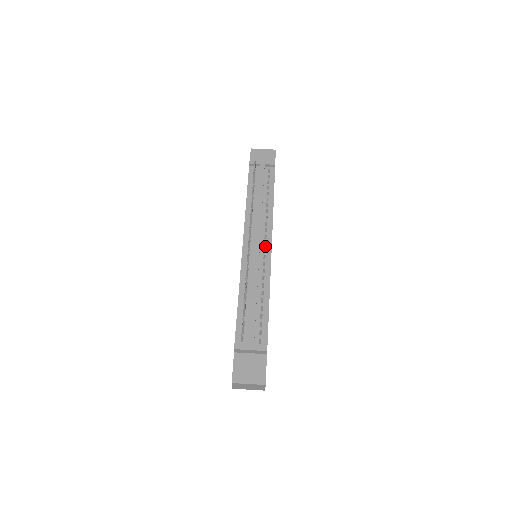
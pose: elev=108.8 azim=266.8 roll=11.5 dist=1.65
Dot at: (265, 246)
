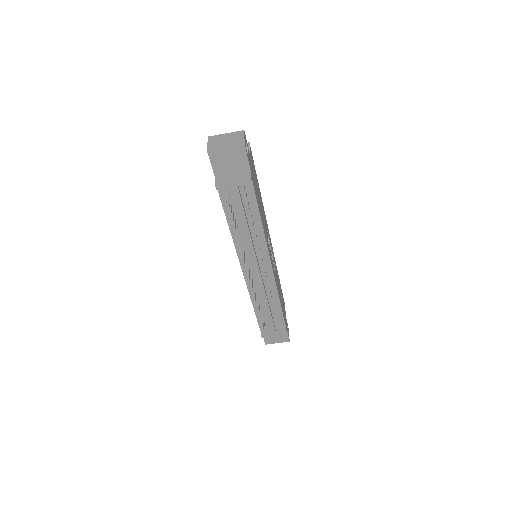
Dot at: (265, 269)
